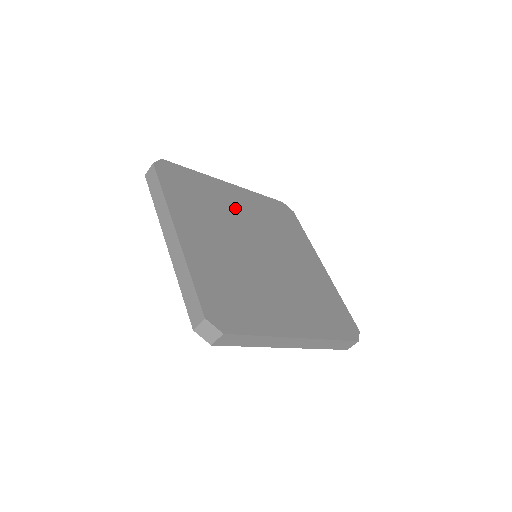
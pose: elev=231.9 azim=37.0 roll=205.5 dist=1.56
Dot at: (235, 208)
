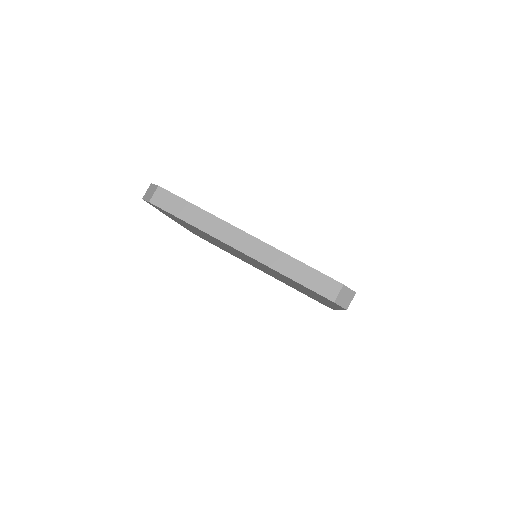
Dot at: occluded
